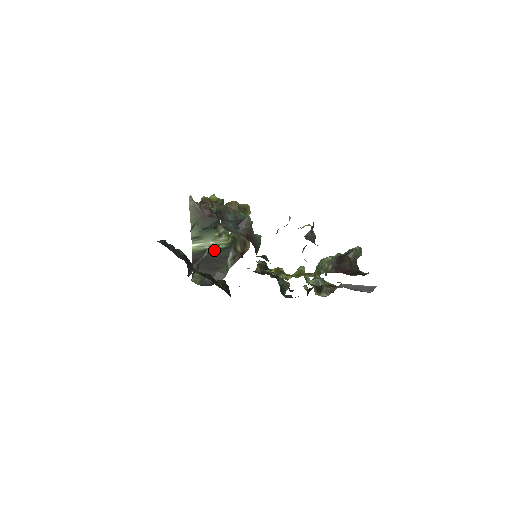
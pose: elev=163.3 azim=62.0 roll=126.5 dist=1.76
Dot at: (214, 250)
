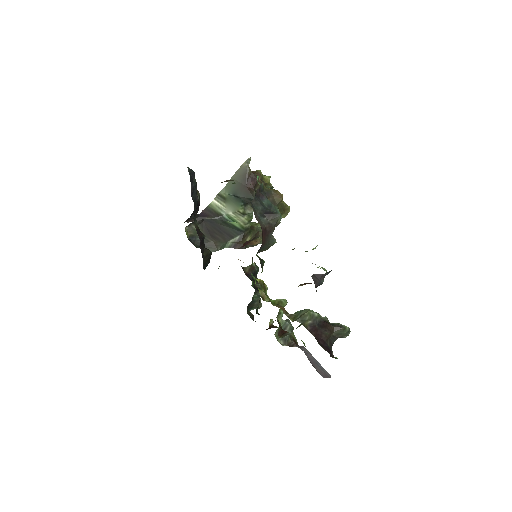
Dot at: (227, 221)
